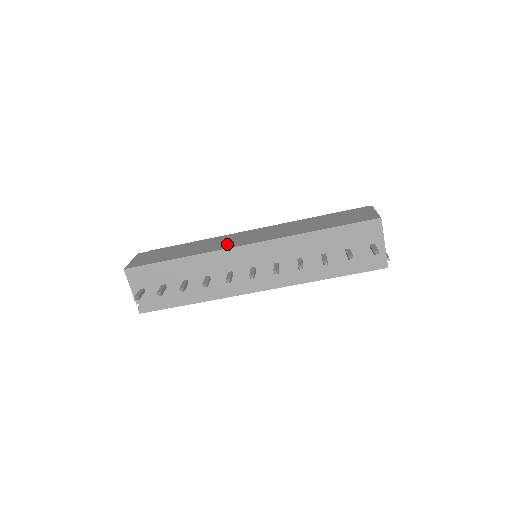
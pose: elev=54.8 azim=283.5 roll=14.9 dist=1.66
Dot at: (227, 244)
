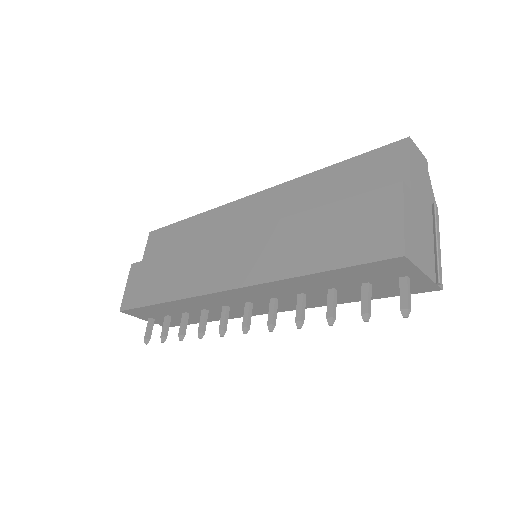
Dot at: (205, 279)
